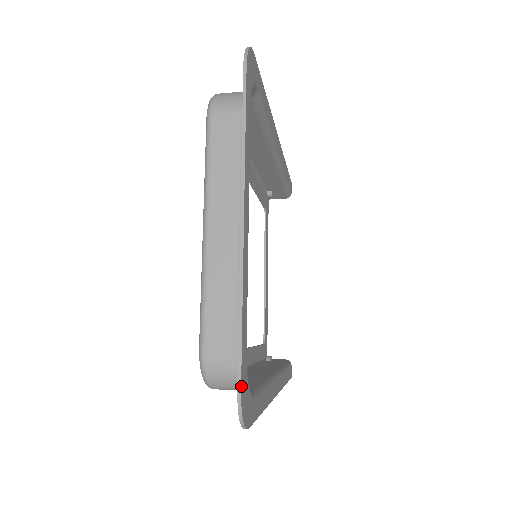
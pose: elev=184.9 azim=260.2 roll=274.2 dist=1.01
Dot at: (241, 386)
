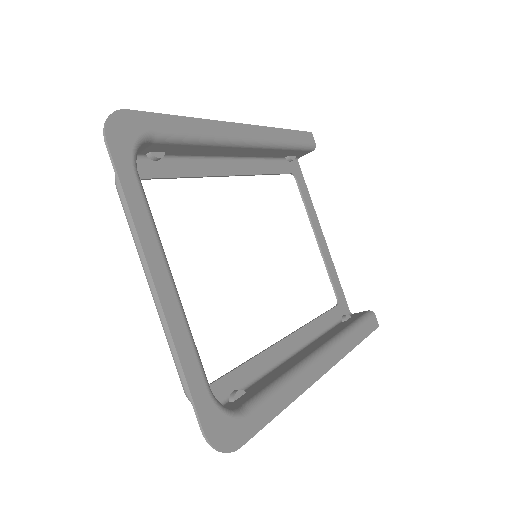
Dot at: (203, 427)
